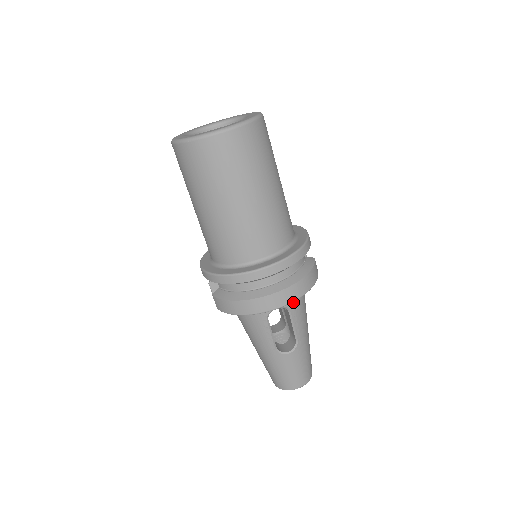
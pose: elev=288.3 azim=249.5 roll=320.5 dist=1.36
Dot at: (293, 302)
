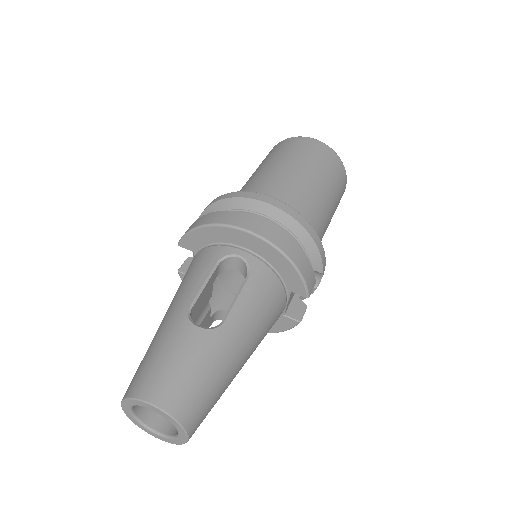
Dot at: (260, 273)
